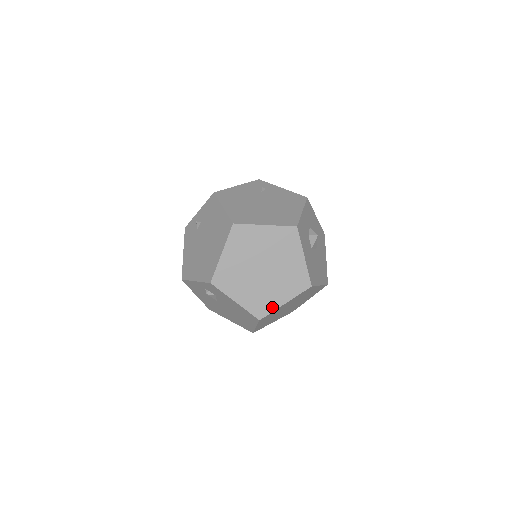
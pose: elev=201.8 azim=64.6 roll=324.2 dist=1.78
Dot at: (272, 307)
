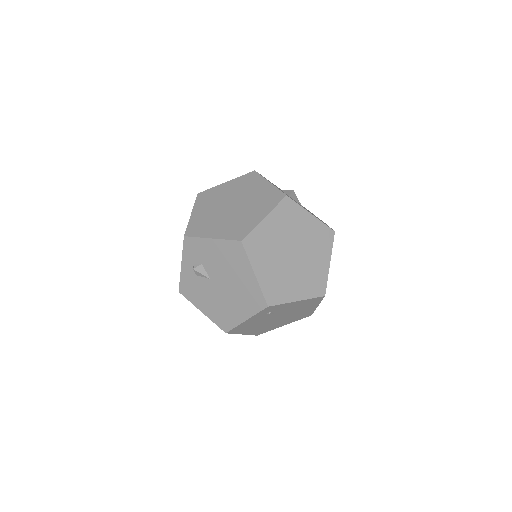
Dot at: (251, 226)
